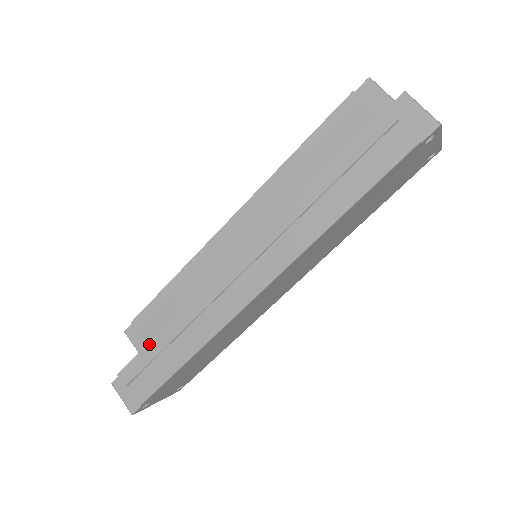
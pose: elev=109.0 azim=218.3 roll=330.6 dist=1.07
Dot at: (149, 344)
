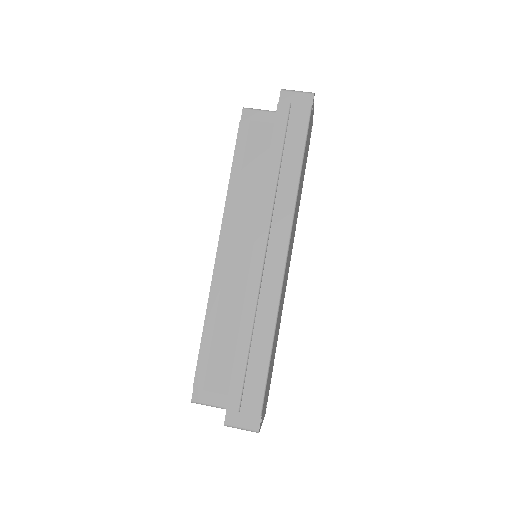
Dot at: (235, 362)
